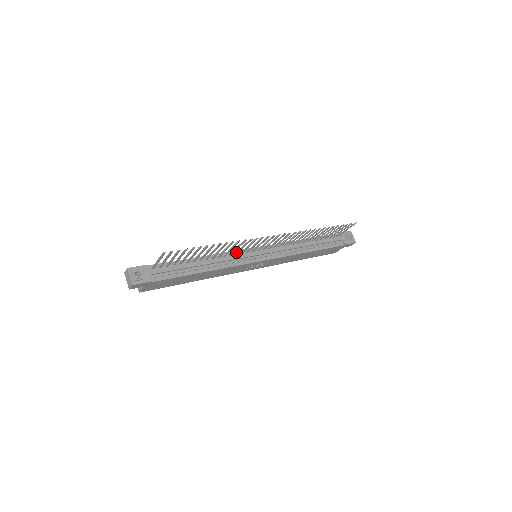
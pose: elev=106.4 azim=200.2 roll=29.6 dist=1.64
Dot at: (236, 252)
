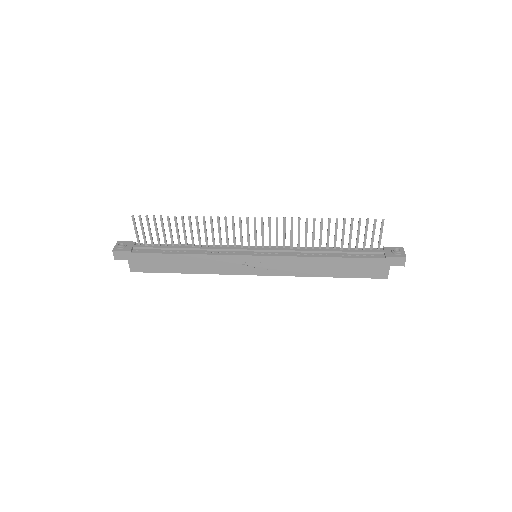
Dot at: (227, 244)
